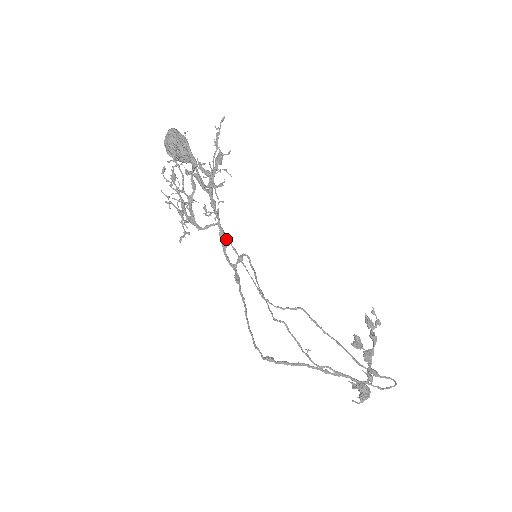
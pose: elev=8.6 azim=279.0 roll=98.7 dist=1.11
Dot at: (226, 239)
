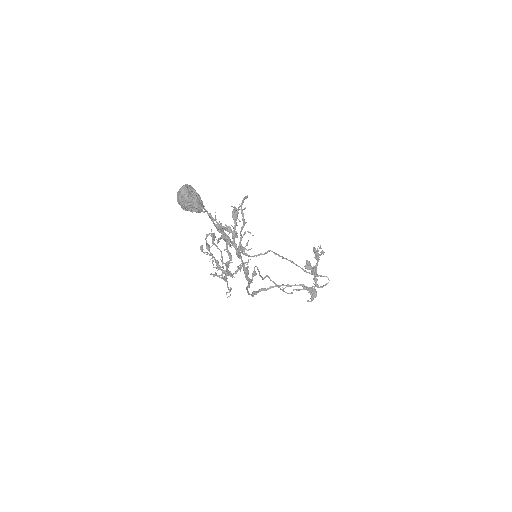
Dot at: occluded
